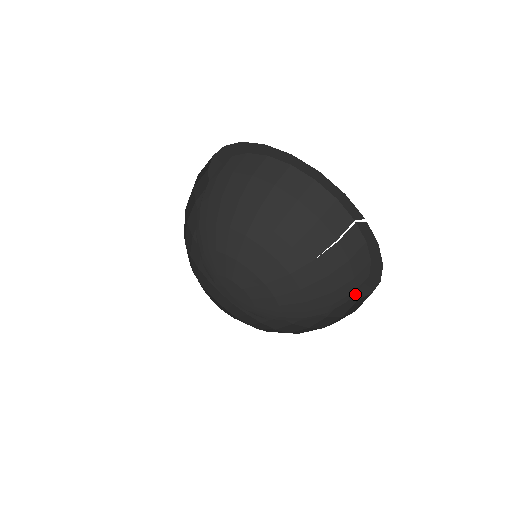
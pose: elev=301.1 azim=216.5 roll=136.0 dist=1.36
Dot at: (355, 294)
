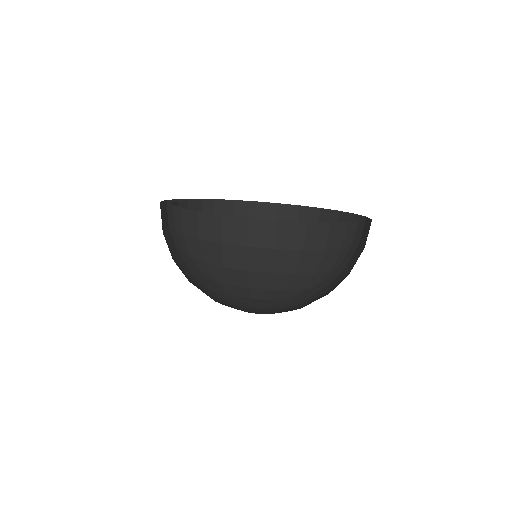
Dot at: occluded
